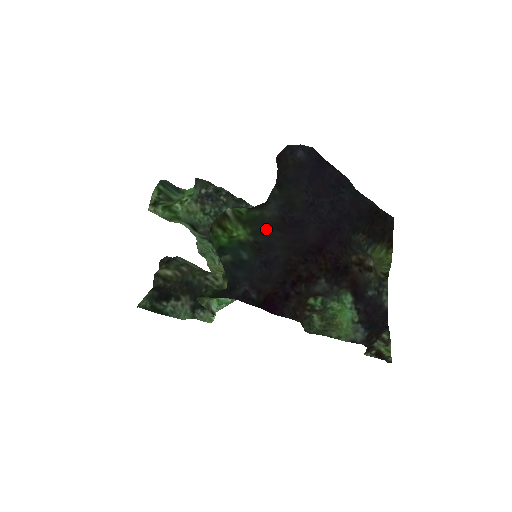
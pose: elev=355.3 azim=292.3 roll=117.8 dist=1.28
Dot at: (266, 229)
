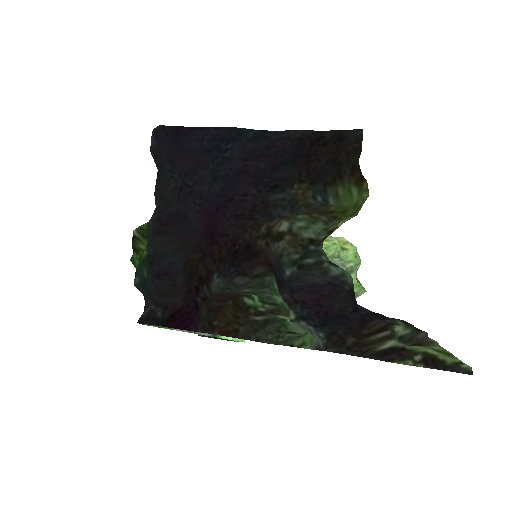
Dot at: (151, 238)
